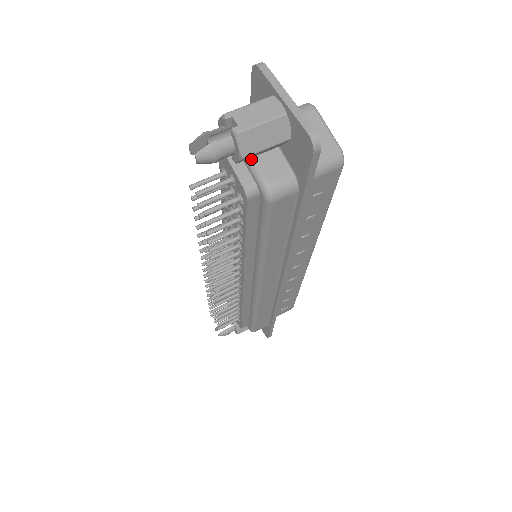
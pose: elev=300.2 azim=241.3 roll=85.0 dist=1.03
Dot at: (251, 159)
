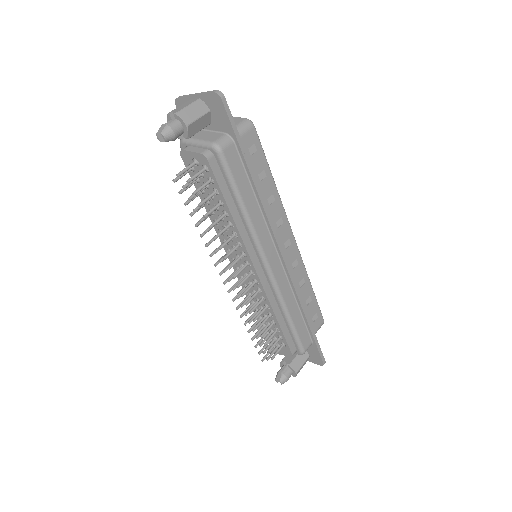
Dot at: (198, 141)
